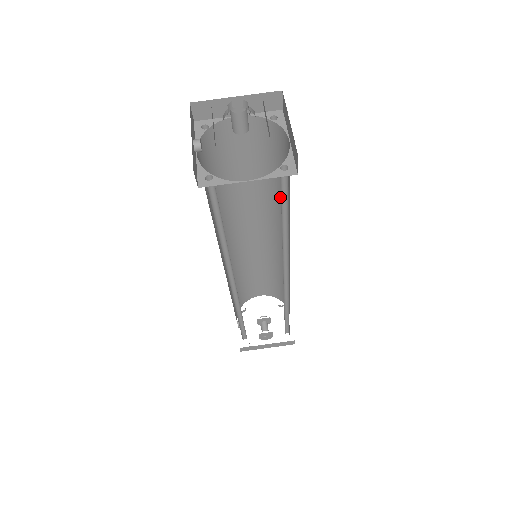
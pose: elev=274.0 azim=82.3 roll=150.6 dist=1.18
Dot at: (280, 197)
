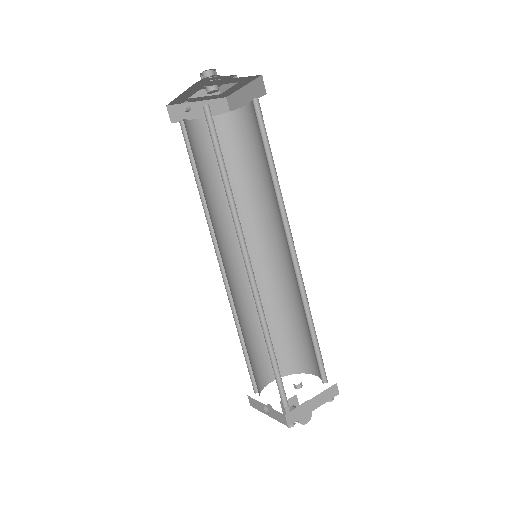
Dot at: (253, 190)
